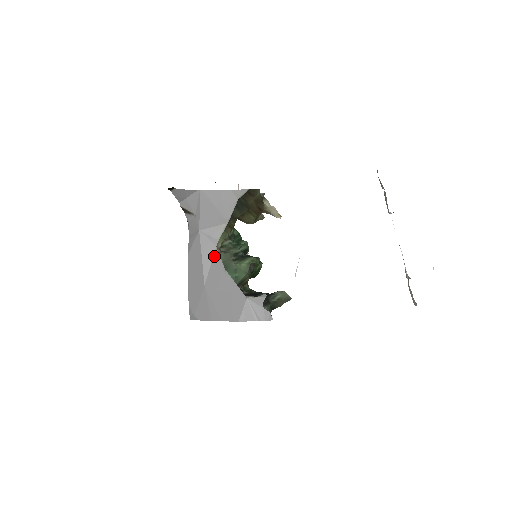
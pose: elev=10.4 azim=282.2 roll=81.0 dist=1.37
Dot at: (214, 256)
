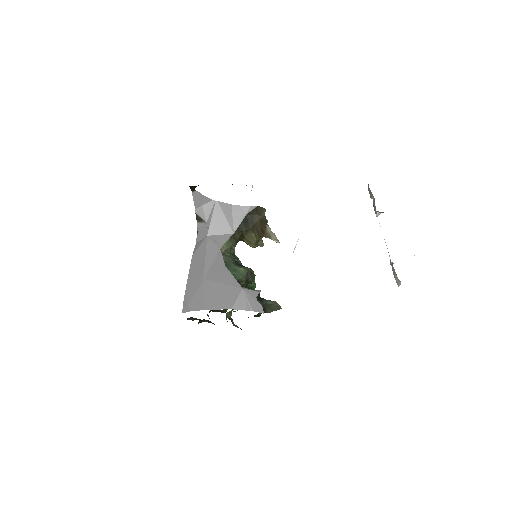
Dot at: (217, 256)
